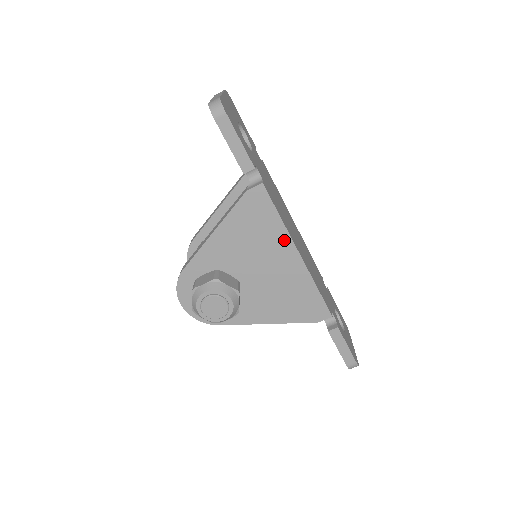
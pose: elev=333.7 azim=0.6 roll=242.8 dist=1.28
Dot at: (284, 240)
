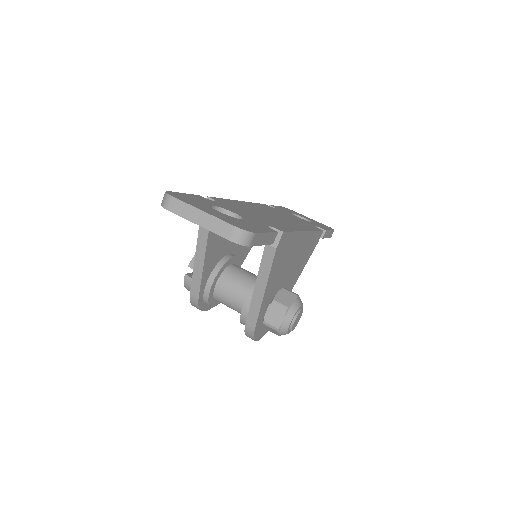
Dot at: (298, 238)
